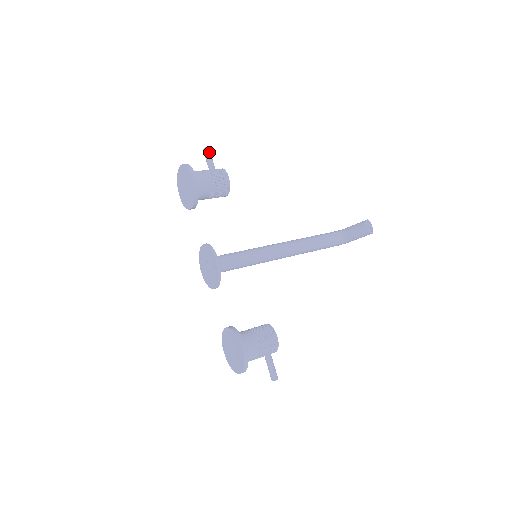
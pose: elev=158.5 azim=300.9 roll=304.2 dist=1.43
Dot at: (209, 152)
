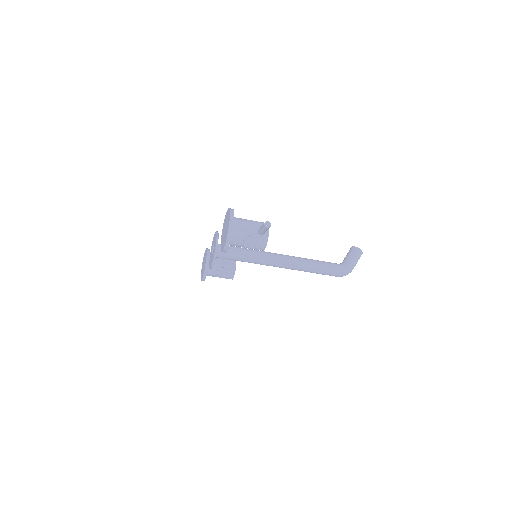
Dot at: occluded
